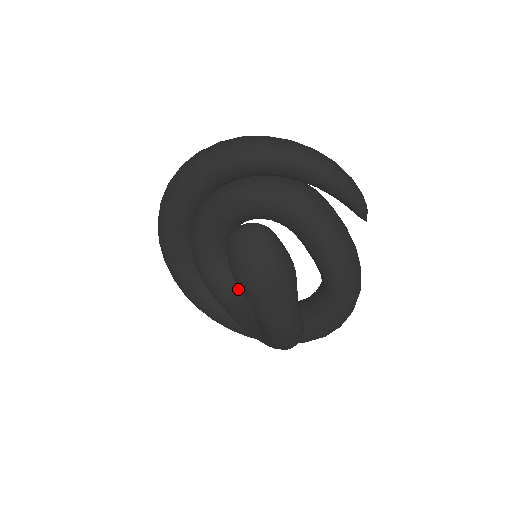
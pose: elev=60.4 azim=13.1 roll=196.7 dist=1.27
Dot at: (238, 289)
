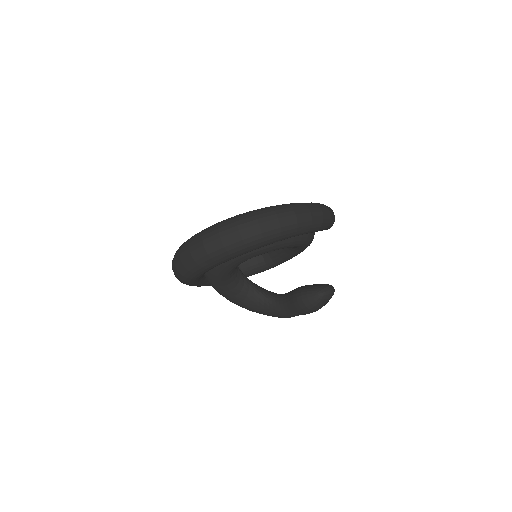
Dot at: (237, 277)
